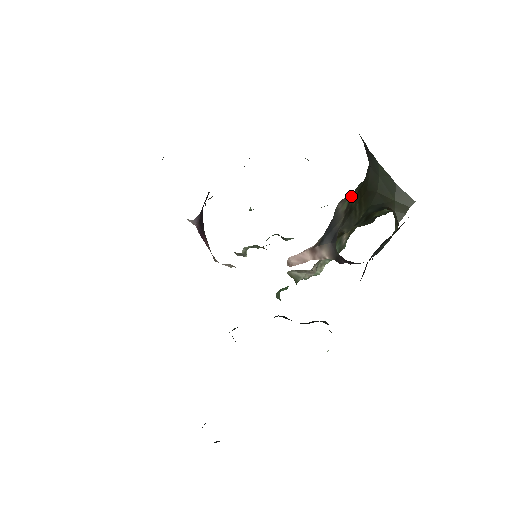
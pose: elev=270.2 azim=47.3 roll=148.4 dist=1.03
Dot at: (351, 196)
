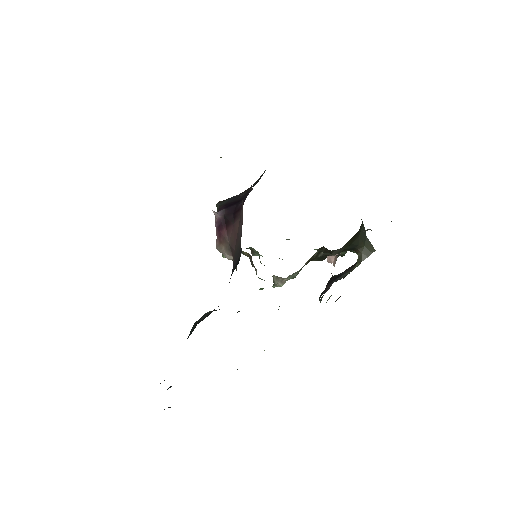
Dot at: occluded
